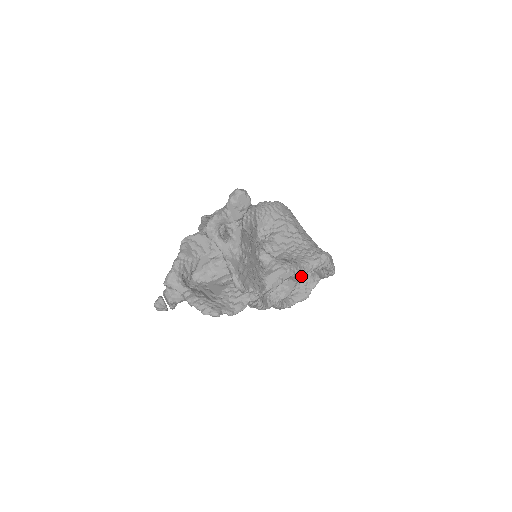
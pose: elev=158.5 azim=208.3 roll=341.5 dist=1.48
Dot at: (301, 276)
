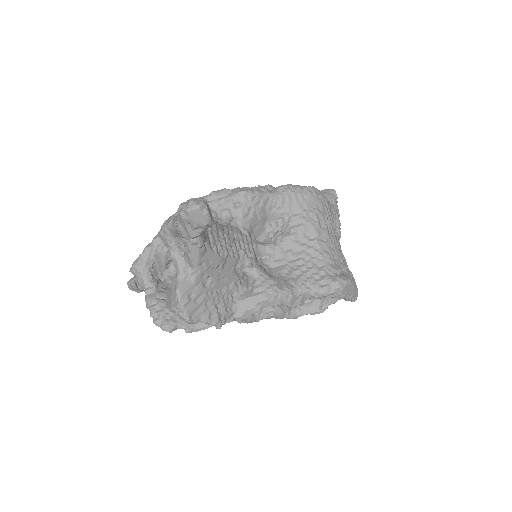
Dot at: (293, 306)
